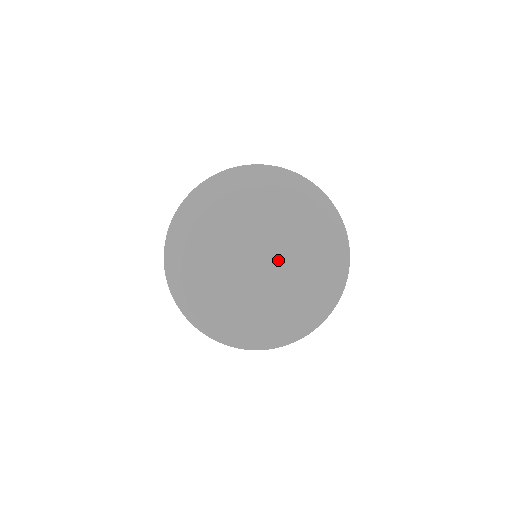
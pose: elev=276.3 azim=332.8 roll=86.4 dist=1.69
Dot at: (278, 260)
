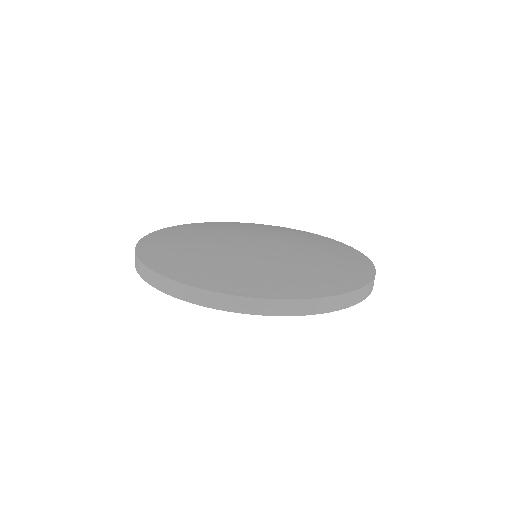
Dot at: (284, 243)
